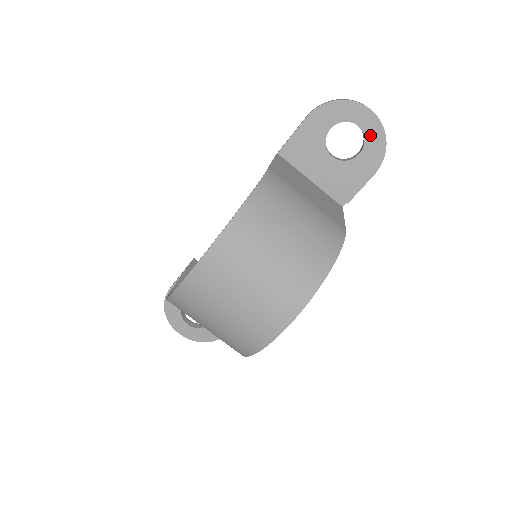
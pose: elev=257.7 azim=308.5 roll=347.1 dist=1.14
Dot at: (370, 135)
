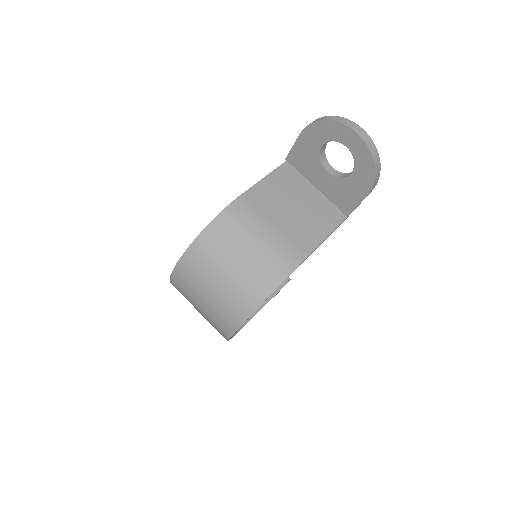
Dot at: (358, 157)
